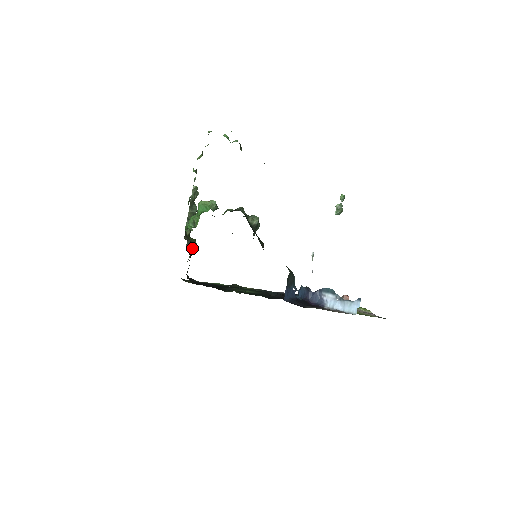
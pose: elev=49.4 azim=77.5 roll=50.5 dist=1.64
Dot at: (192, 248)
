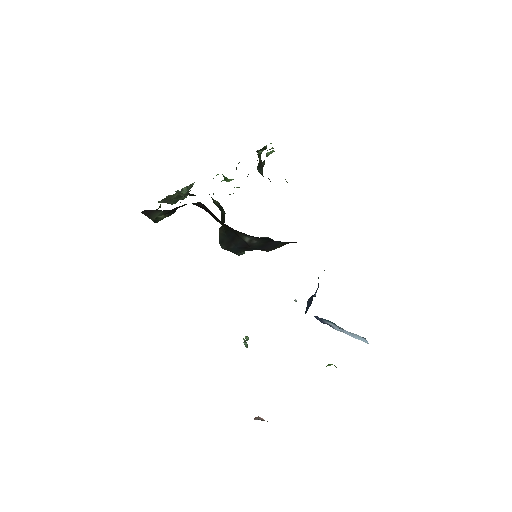
Dot at: occluded
